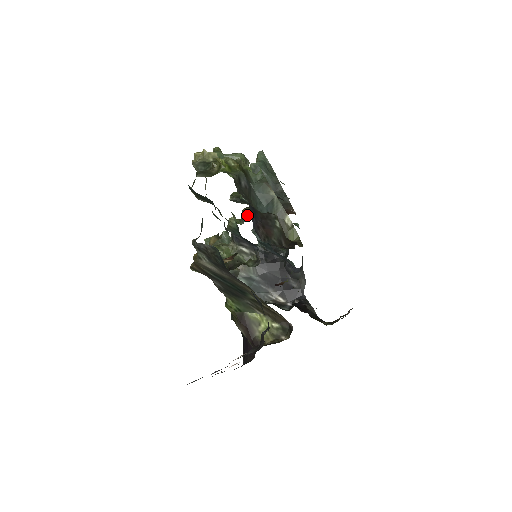
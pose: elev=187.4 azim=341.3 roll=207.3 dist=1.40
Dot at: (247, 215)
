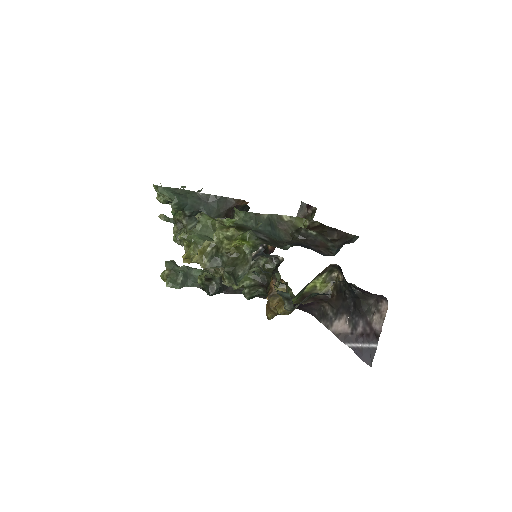
Dot at: occluded
